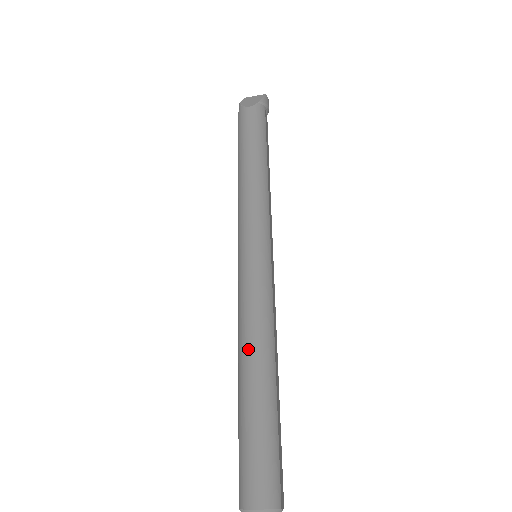
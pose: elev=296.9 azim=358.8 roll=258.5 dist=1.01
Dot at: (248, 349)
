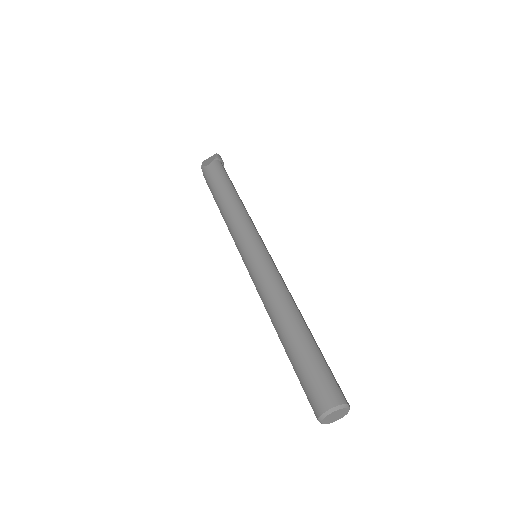
Dot at: (277, 312)
